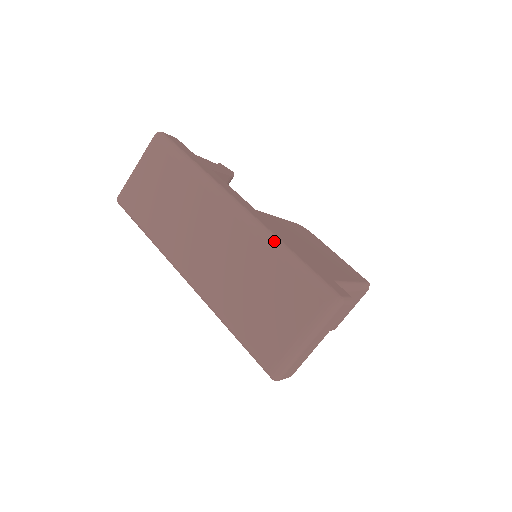
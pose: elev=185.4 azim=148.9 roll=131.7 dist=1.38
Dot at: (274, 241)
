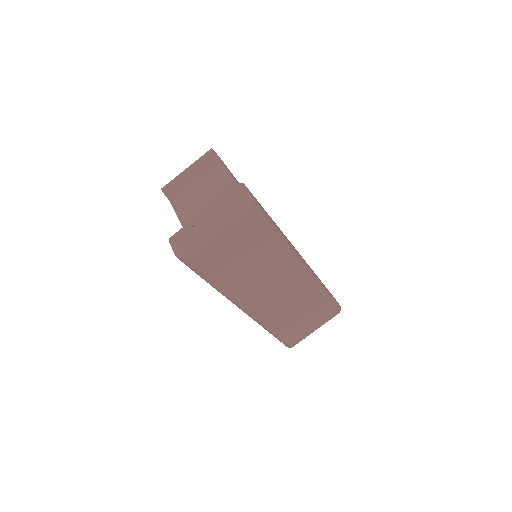
Dot at: (322, 287)
